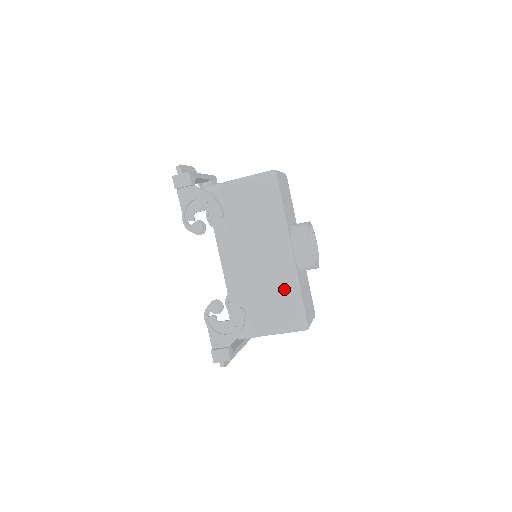
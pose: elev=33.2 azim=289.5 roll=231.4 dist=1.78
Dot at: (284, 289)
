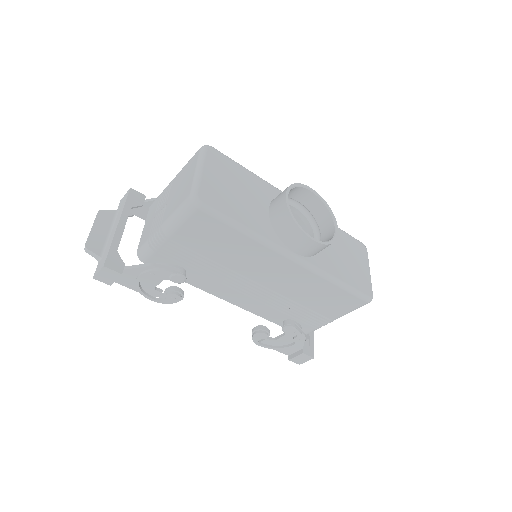
Dot at: (317, 289)
